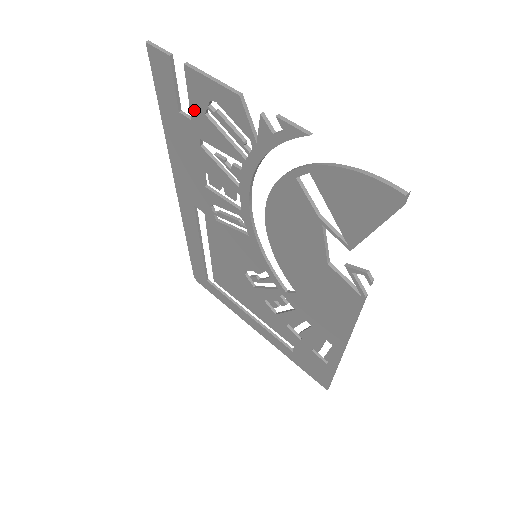
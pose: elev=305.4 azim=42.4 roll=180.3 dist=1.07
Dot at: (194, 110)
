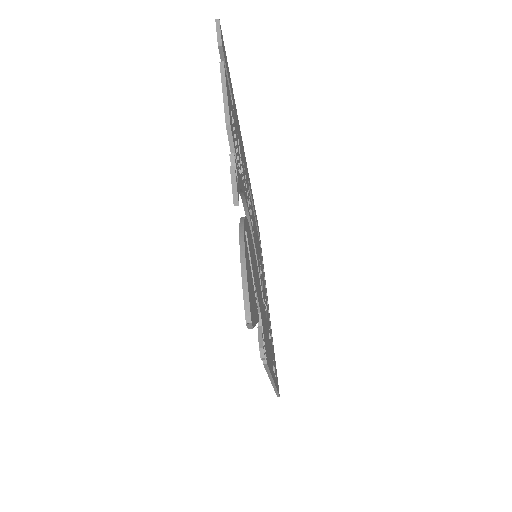
Dot at: occluded
